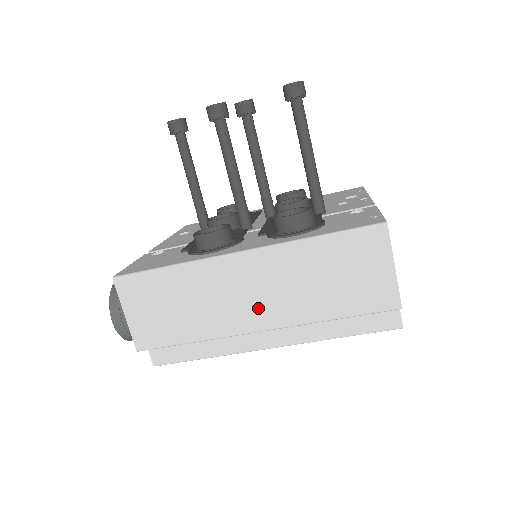
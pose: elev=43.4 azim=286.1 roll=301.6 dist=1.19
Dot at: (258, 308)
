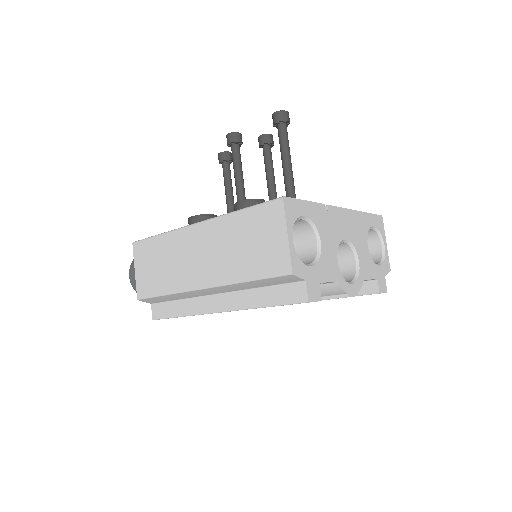
Dot at: (202, 269)
